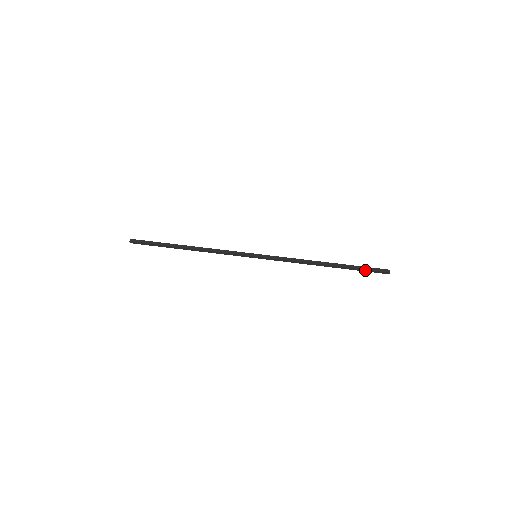
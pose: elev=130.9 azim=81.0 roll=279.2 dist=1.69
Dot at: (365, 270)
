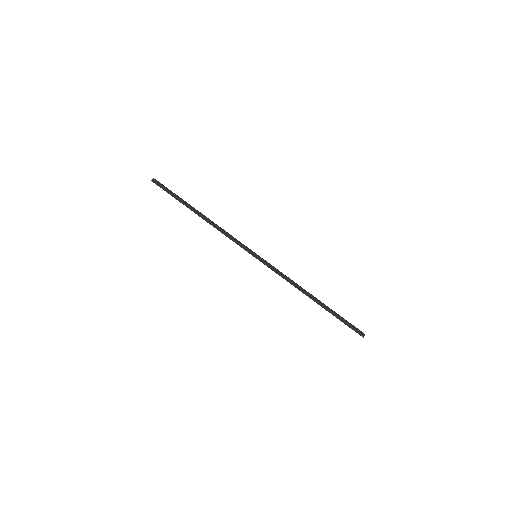
Dot at: (344, 322)
